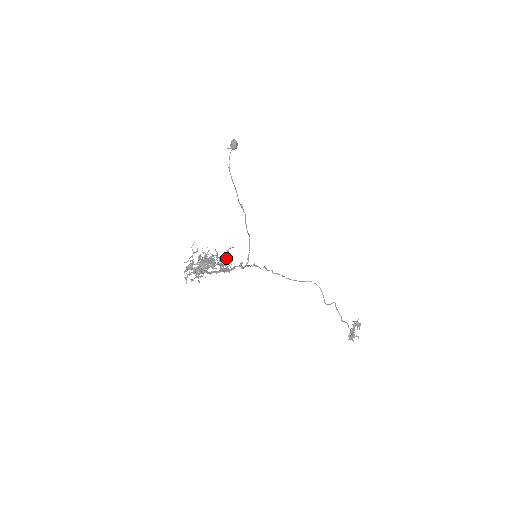
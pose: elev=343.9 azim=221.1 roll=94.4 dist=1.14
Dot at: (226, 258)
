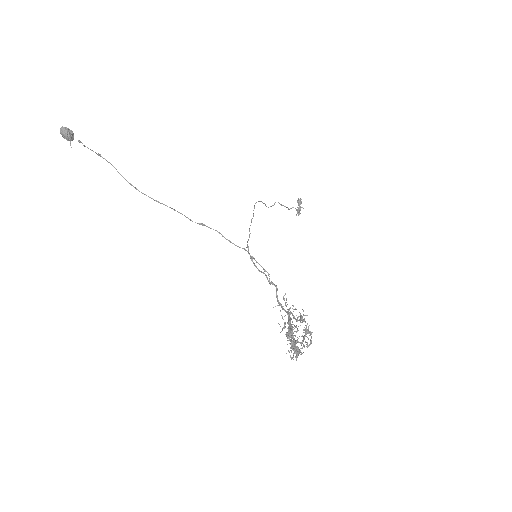
Dot at: occluded
